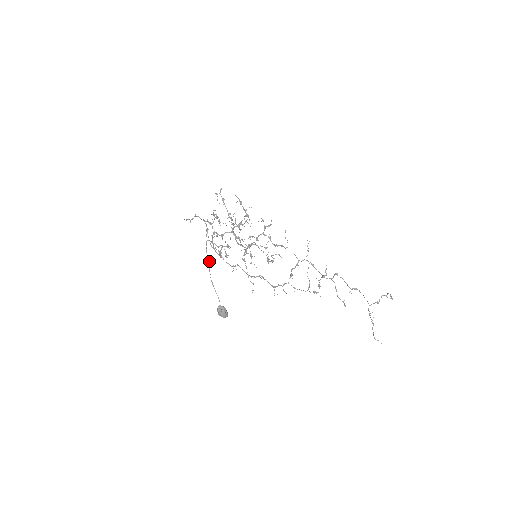
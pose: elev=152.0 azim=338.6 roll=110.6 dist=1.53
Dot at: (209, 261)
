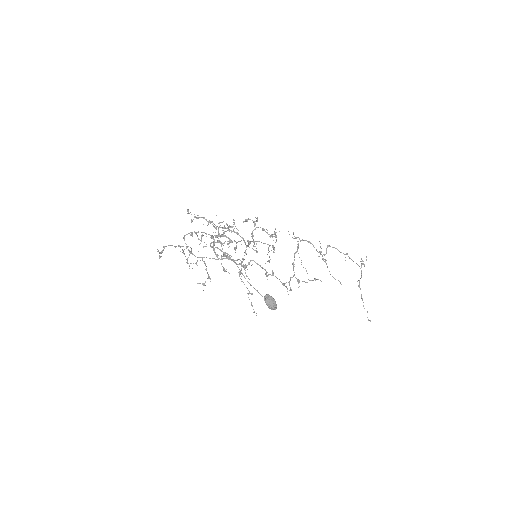
Dot at: occluded
